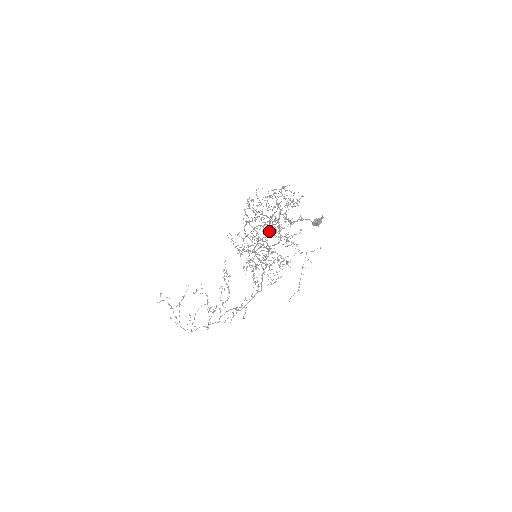
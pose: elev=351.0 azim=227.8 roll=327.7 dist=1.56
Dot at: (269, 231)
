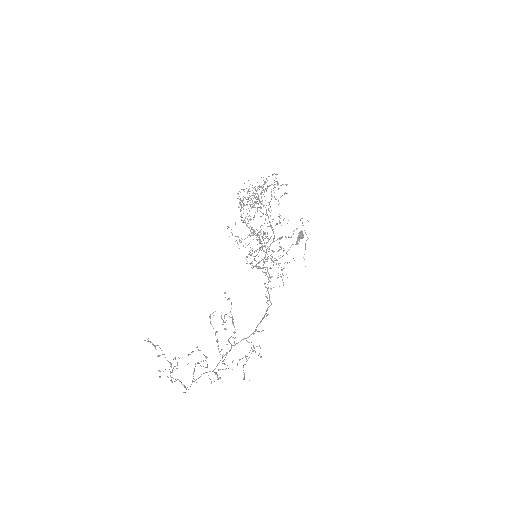
Dot at: occluded
